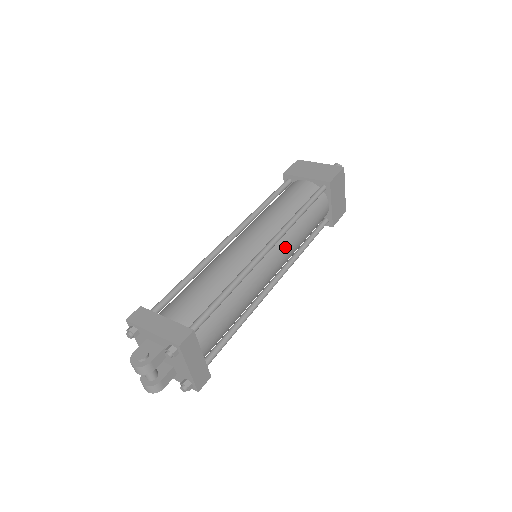
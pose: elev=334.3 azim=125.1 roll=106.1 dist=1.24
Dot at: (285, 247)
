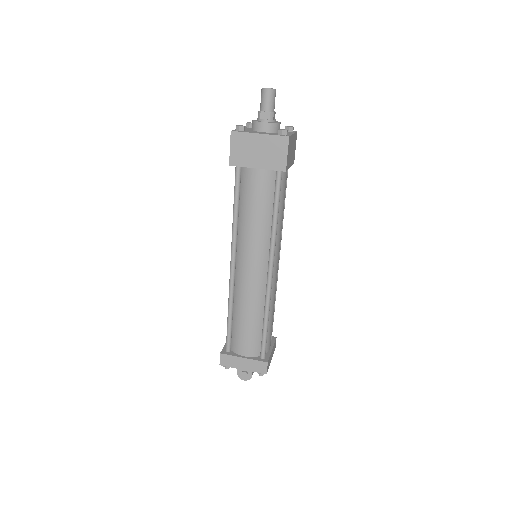
Dot at: (277, 248)
